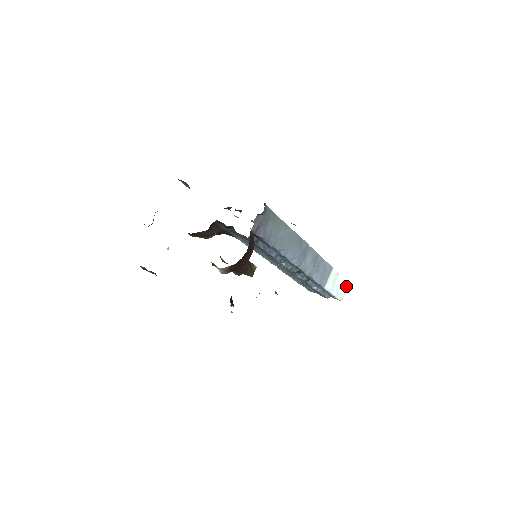
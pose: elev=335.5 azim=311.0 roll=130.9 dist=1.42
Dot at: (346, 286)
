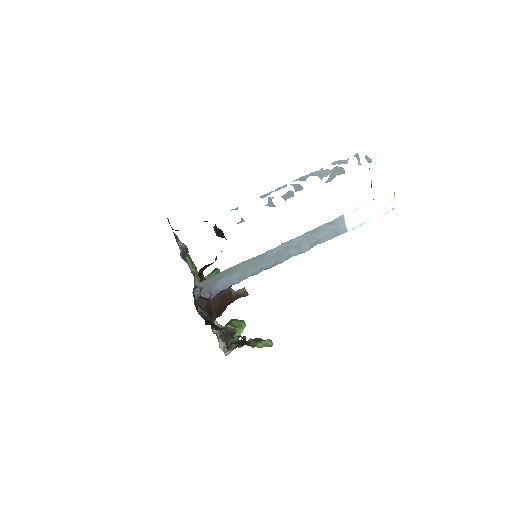
Dot at: (389, 197)
